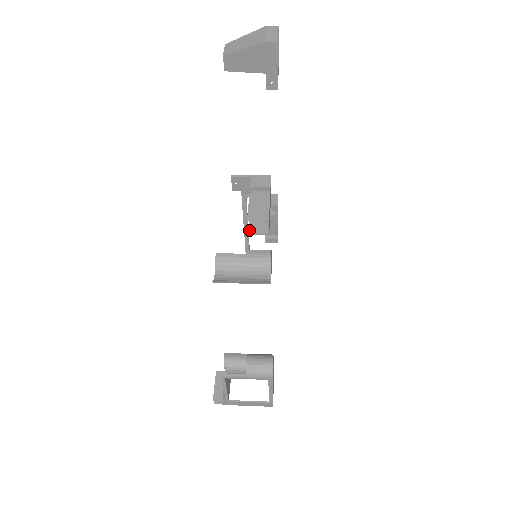
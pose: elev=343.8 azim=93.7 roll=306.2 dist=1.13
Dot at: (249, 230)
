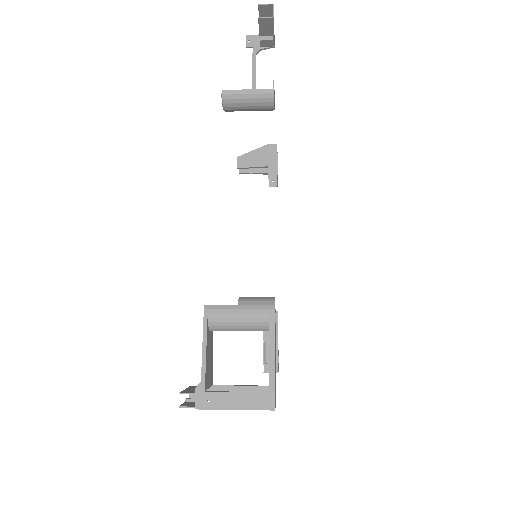
Dot at: (259, 20)
